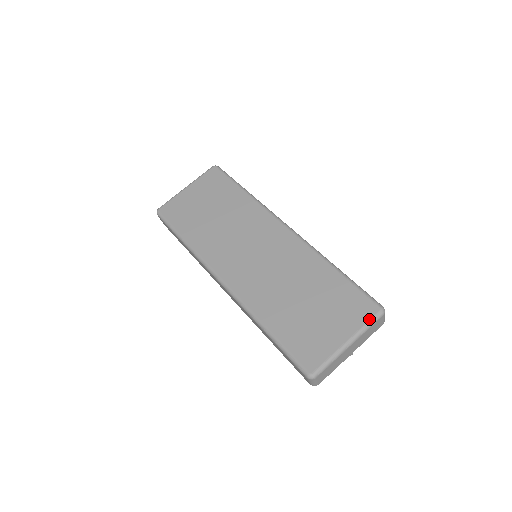
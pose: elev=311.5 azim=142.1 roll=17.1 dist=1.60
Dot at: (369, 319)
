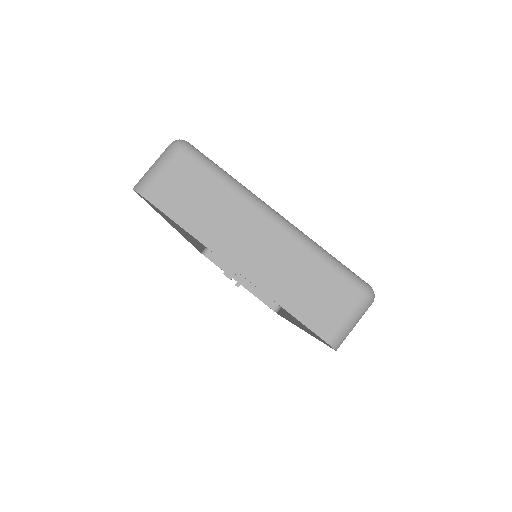
Dot at: occluded
